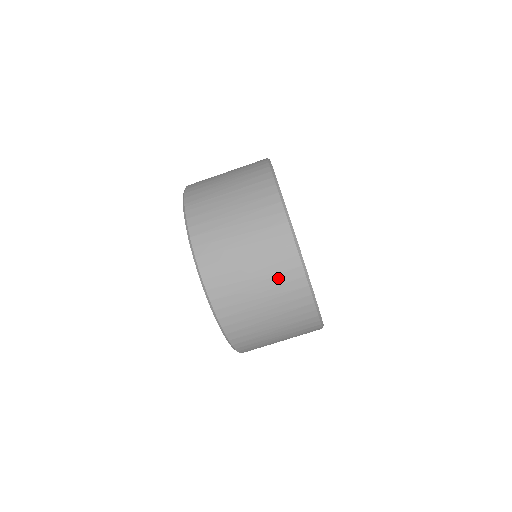
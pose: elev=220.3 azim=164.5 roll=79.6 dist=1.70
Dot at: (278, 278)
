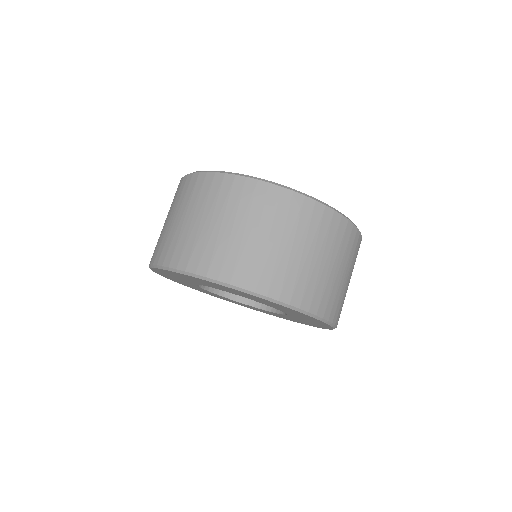
Dot at: (242, 205)
